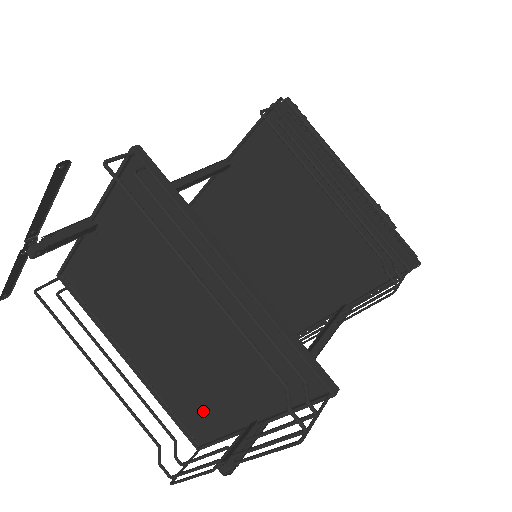
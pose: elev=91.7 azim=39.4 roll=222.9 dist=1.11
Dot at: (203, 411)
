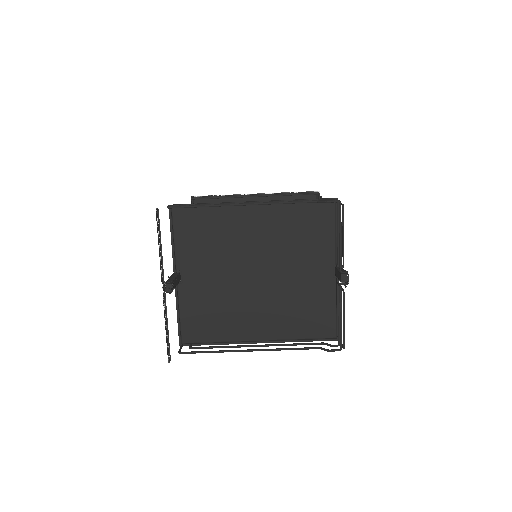
Dot at: (315, 307)
